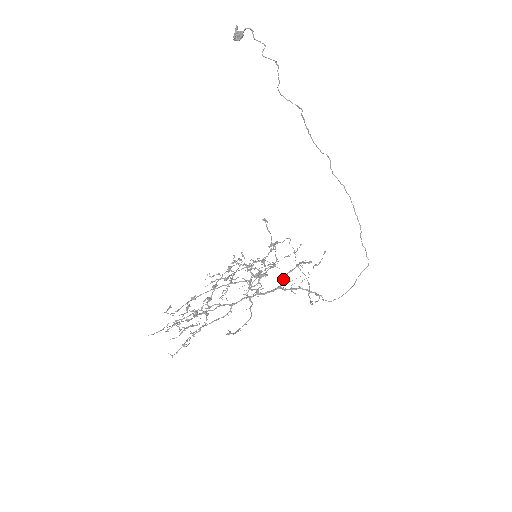
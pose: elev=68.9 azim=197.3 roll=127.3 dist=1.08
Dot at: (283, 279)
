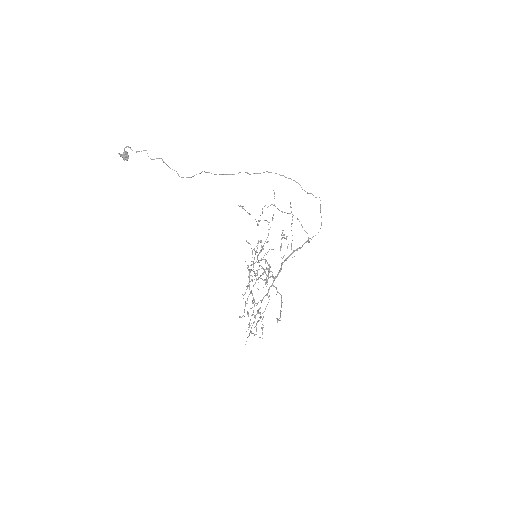
Dot at: occluded
